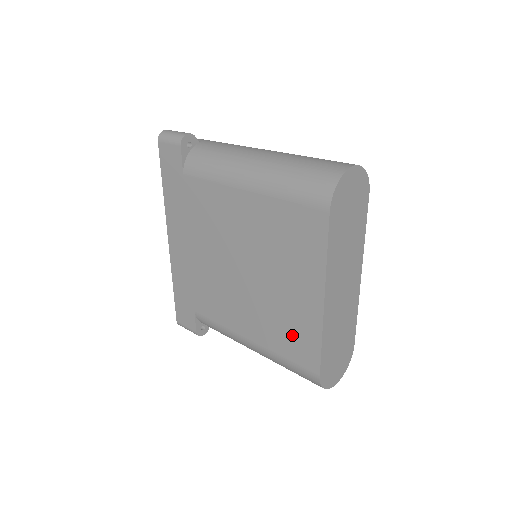
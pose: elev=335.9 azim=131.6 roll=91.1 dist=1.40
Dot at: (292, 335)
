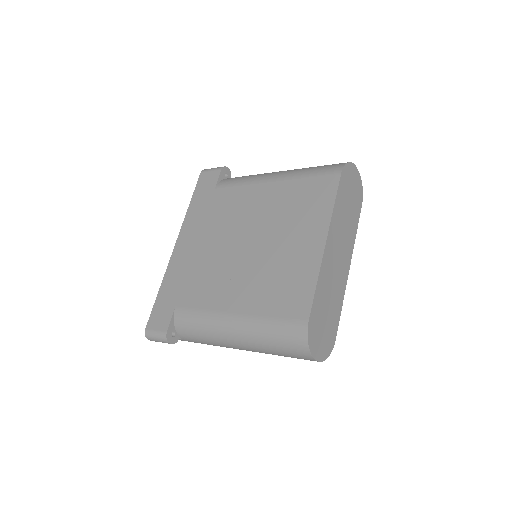
Dot at: (286, 287)
